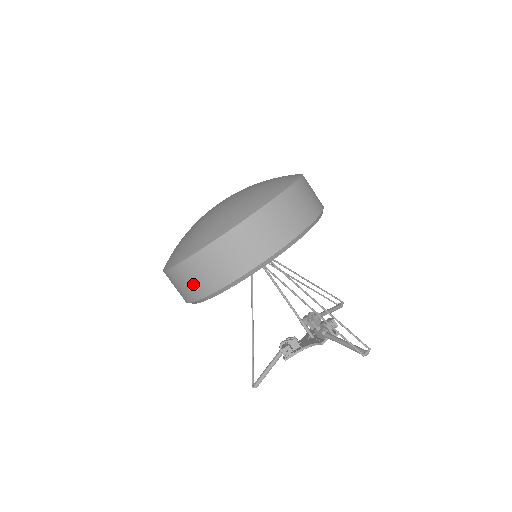
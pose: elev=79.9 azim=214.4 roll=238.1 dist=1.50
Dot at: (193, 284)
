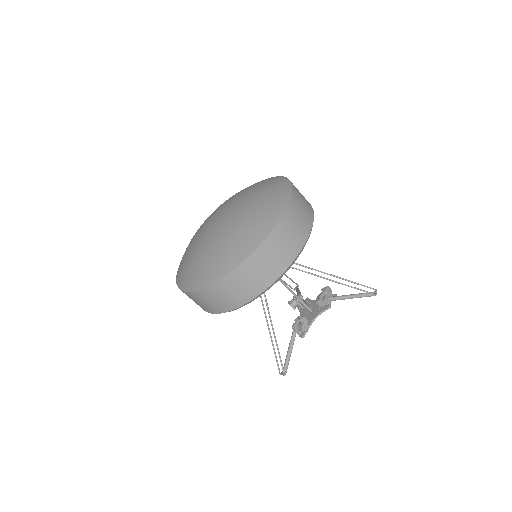
Dot at: (253, 282)
